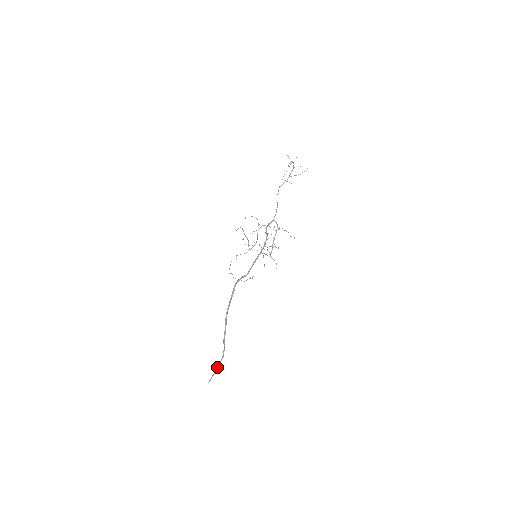
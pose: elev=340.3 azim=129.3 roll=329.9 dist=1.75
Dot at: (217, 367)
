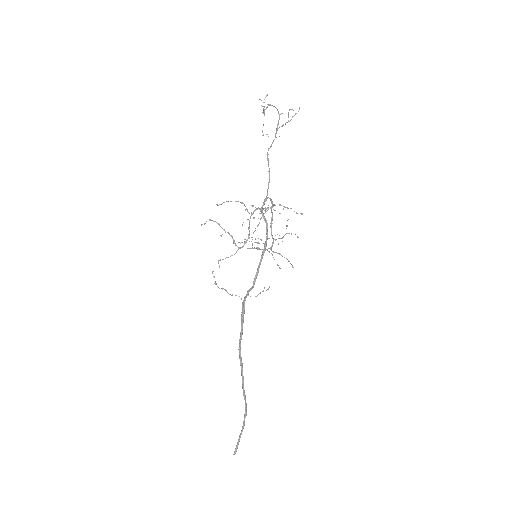
Dot at: occluded
